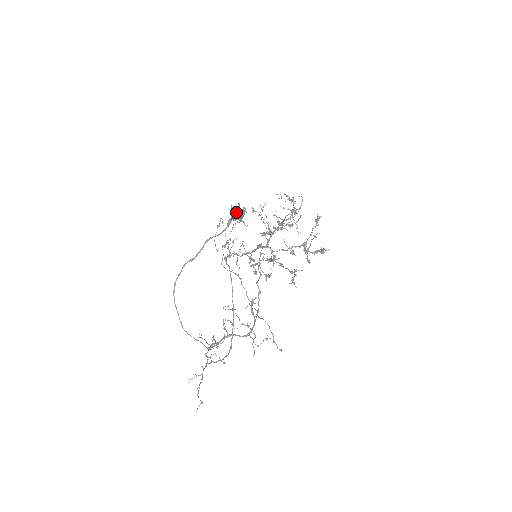
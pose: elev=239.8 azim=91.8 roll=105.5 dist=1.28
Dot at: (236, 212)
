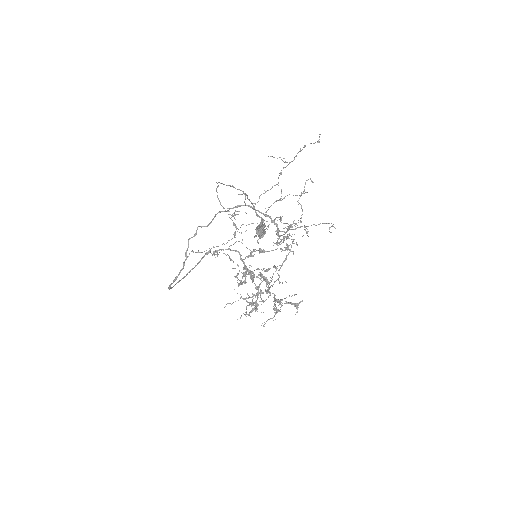
Dot at: occluded
